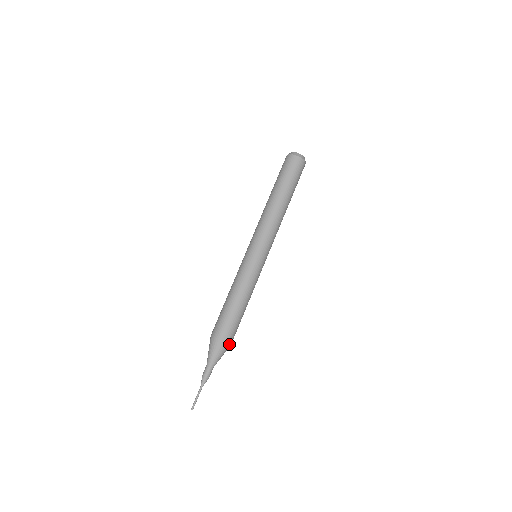
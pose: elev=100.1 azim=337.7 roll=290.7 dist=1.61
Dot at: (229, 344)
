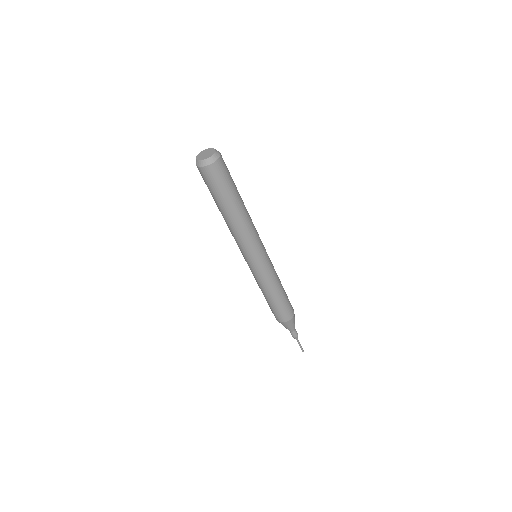
Dot at: occluded
